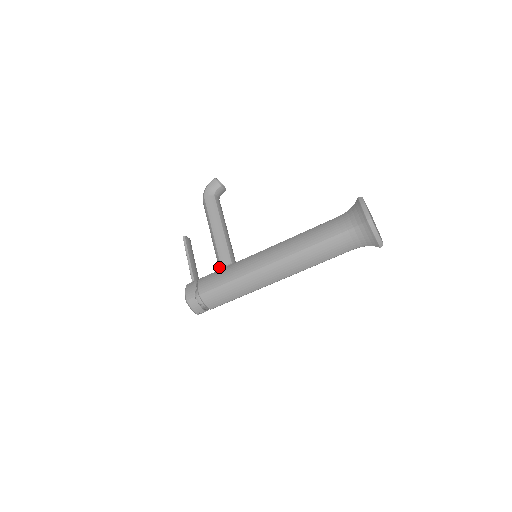
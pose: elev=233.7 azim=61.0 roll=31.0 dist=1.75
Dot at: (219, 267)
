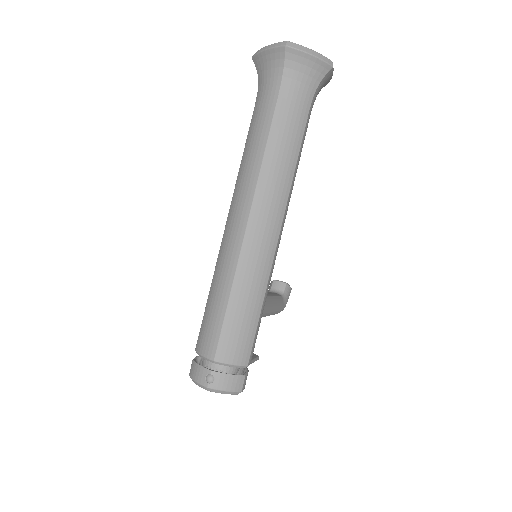
Dot at: occluded
